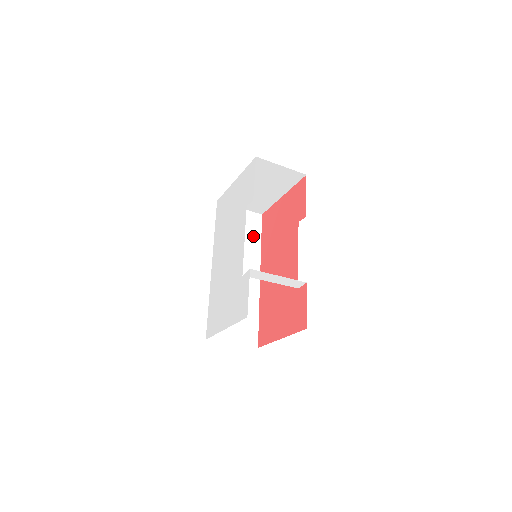
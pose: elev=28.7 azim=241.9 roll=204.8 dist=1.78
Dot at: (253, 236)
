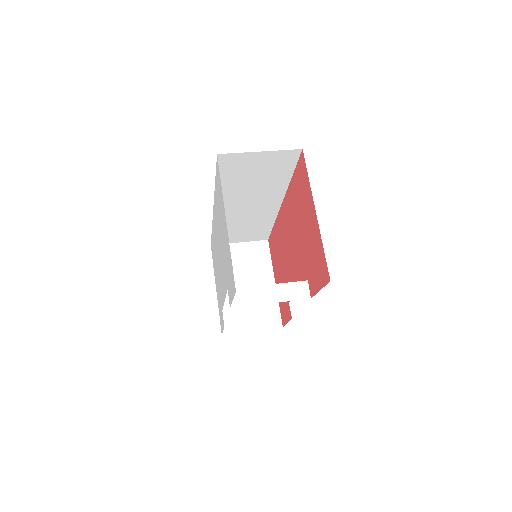
Dot at: (279, 174)
